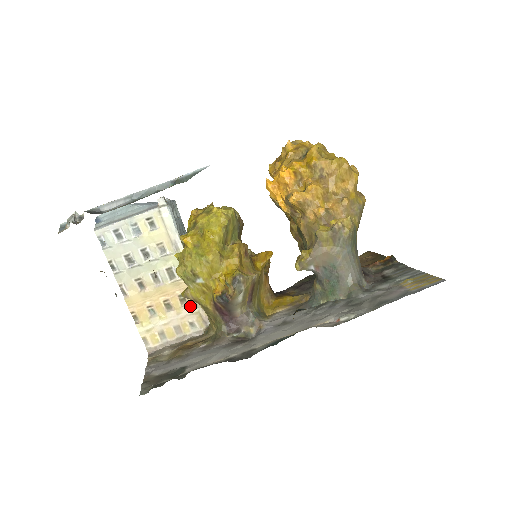
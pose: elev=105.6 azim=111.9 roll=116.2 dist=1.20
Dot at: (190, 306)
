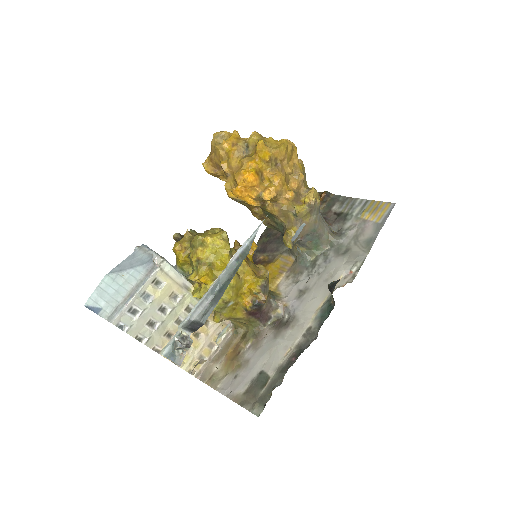
Dot at: (214, 323)
